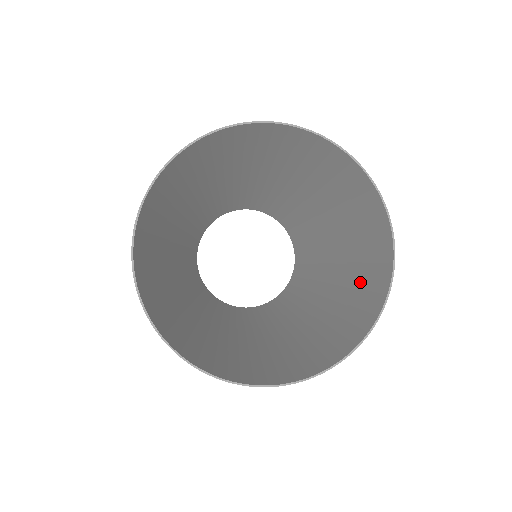
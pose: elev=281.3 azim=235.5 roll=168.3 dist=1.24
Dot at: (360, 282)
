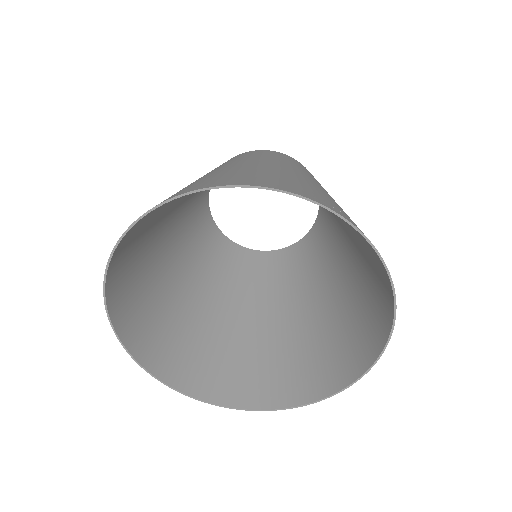
Dot at: (361, 314)
